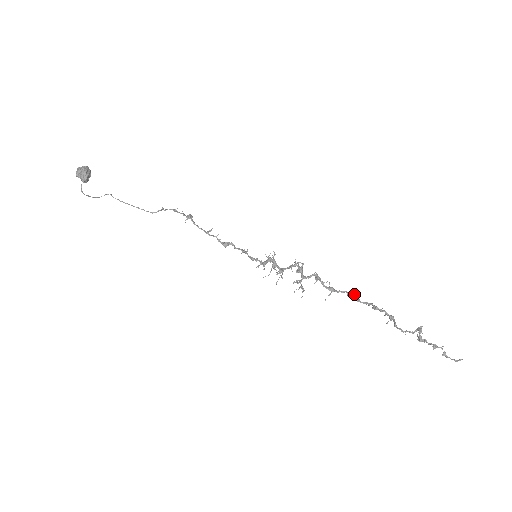
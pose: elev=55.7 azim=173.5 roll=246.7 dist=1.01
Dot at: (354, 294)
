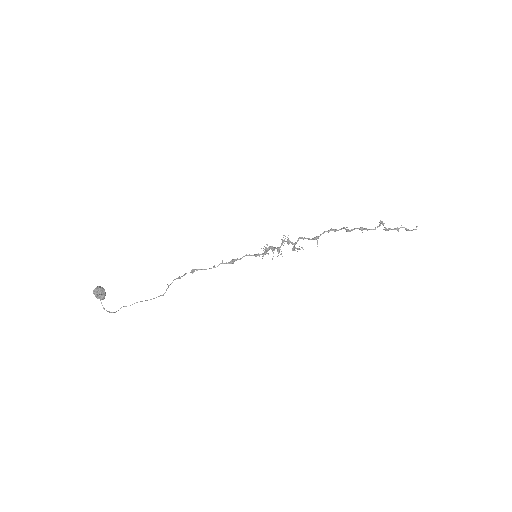
Dot at: (330, 229)
